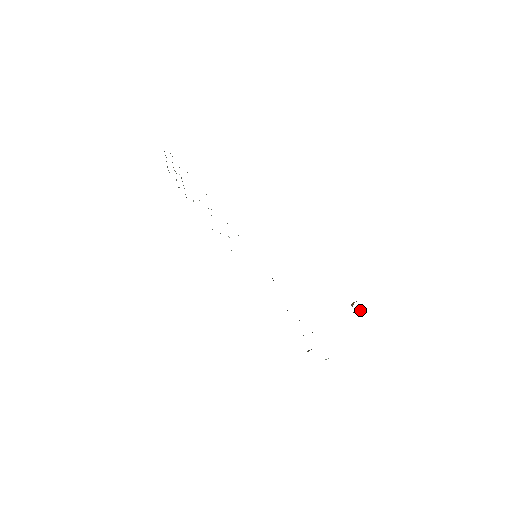
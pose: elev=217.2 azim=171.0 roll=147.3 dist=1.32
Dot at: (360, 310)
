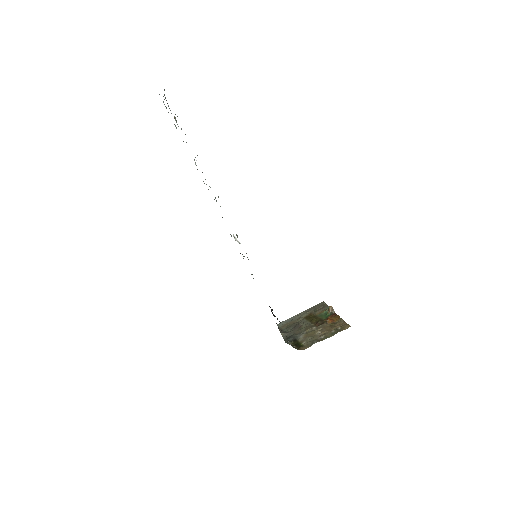
Dot at: (331, 309)
